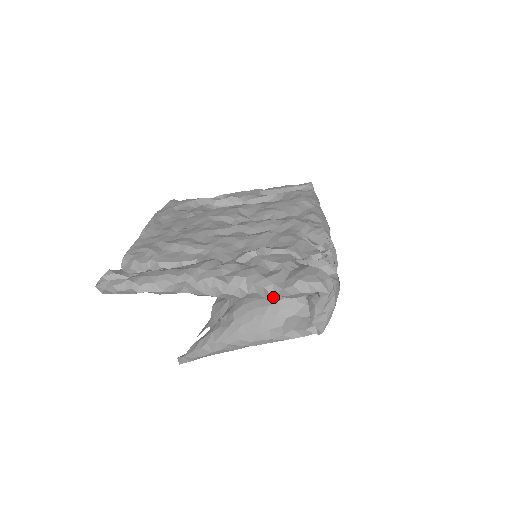
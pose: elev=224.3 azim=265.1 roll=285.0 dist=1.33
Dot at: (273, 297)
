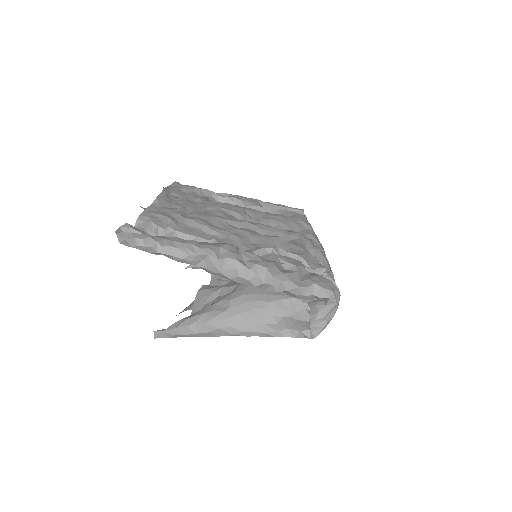
Dot at: (274, 295)
